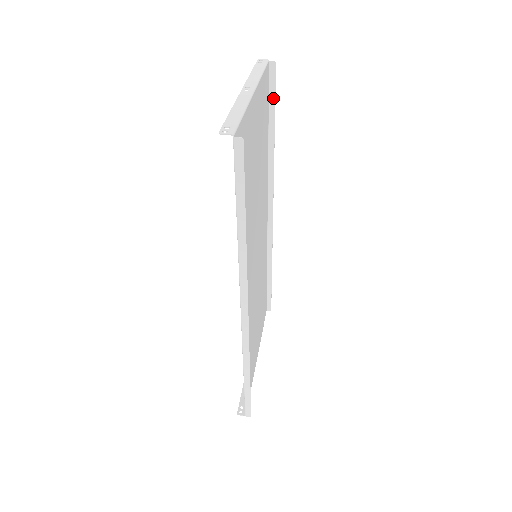
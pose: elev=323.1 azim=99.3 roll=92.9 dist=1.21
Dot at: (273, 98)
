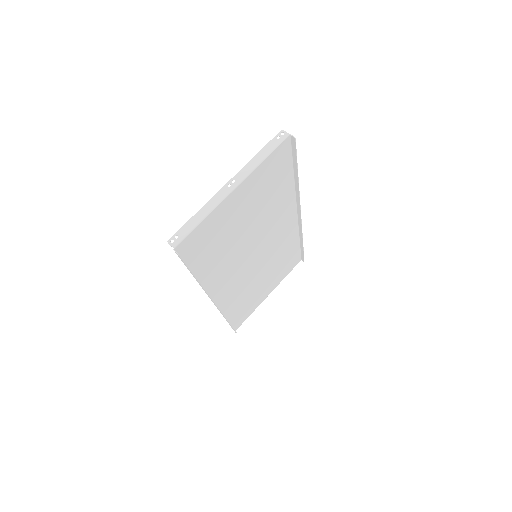
Dot at: (295, 157)
